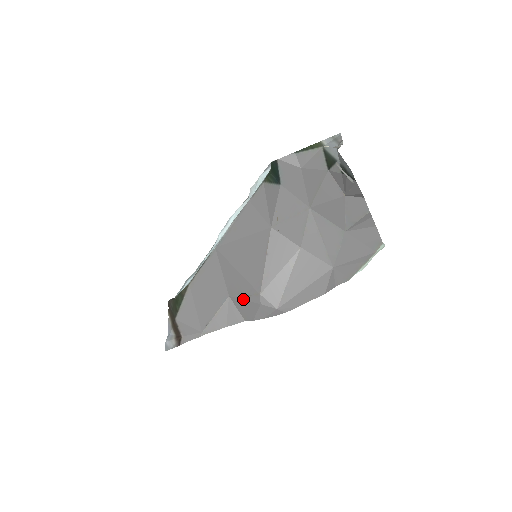
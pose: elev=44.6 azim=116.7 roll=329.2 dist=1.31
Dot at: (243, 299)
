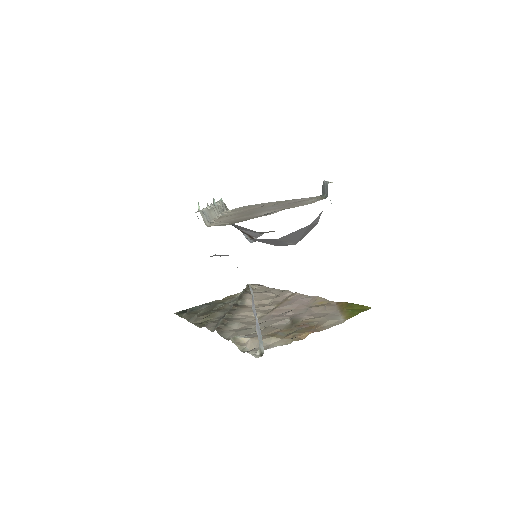
Dot at: occluded
